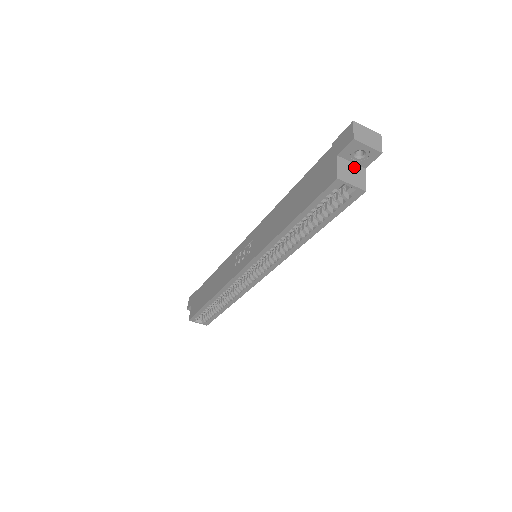
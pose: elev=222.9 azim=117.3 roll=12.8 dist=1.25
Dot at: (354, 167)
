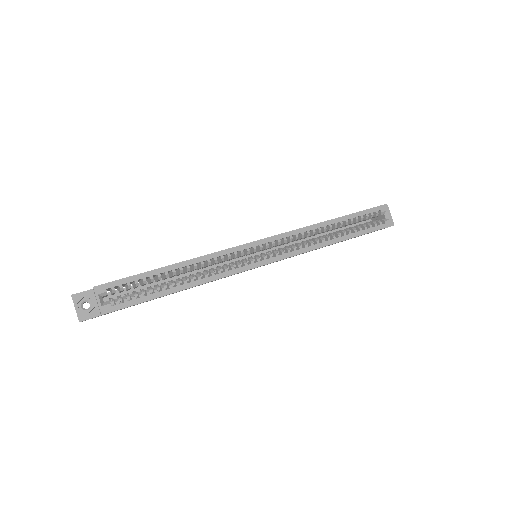
Dot at: occluded
